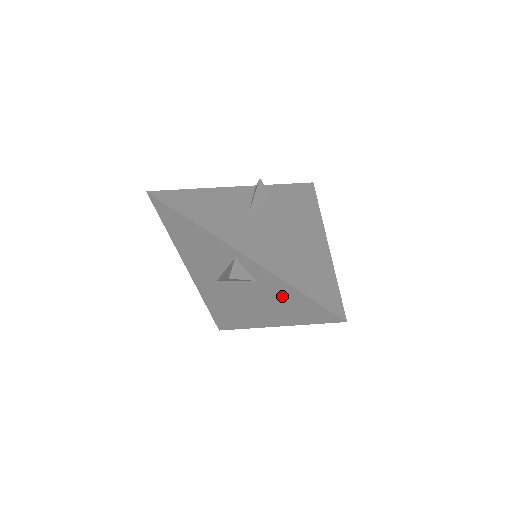
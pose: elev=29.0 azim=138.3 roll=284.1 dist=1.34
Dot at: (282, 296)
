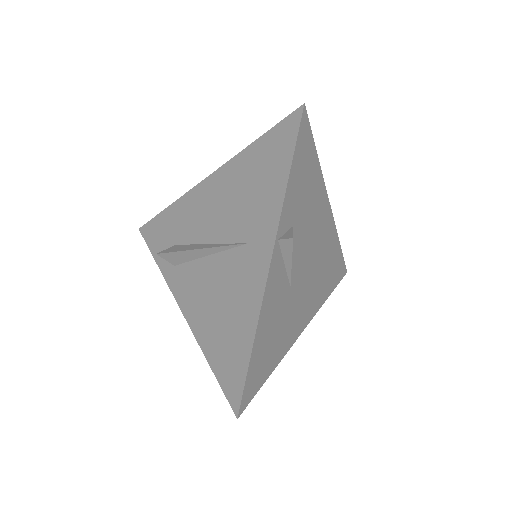
Dot at: occluded
